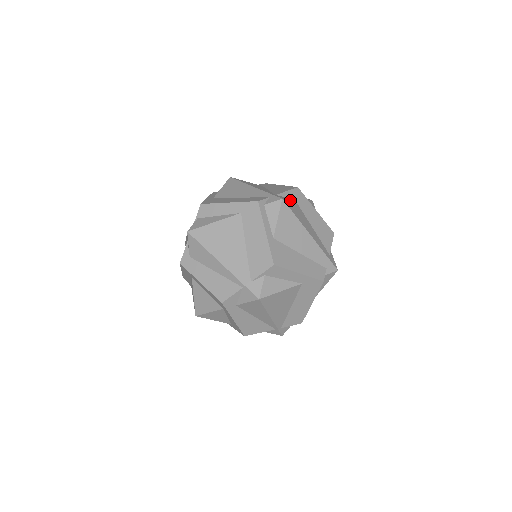
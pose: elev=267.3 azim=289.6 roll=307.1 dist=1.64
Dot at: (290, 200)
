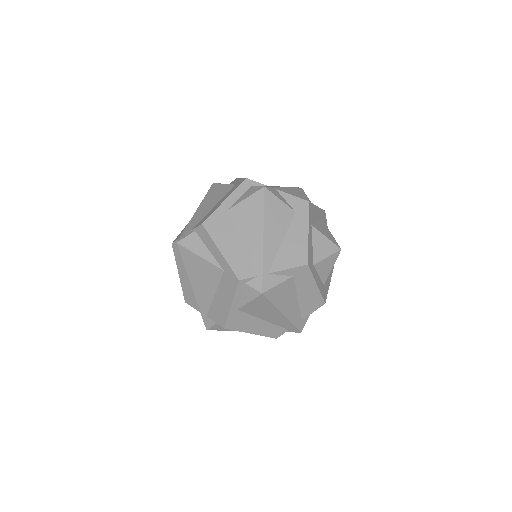
Dot at: (280, 284)
